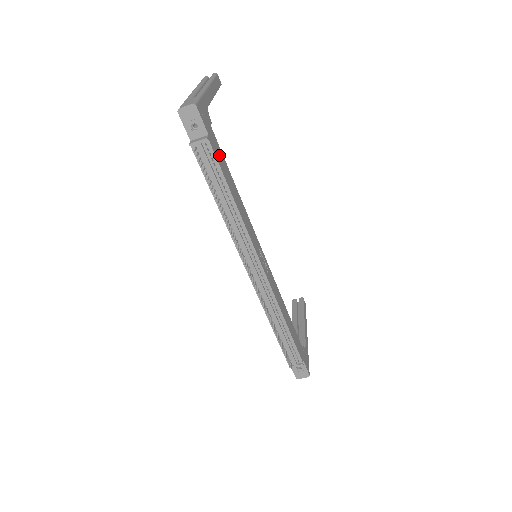
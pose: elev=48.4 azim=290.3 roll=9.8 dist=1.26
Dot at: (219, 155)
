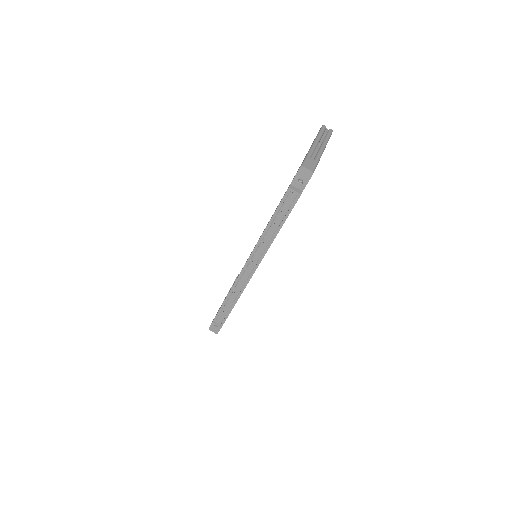
Dot at: occluded
